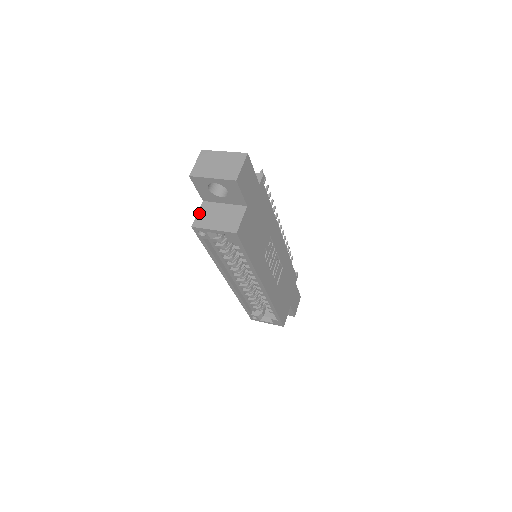
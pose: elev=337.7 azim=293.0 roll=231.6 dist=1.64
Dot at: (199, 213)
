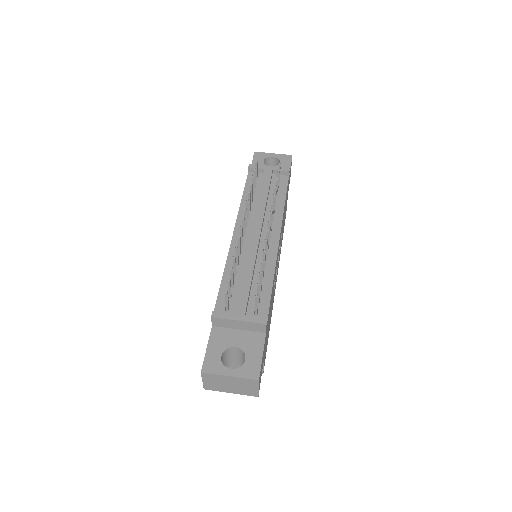
Dot at: occluded
